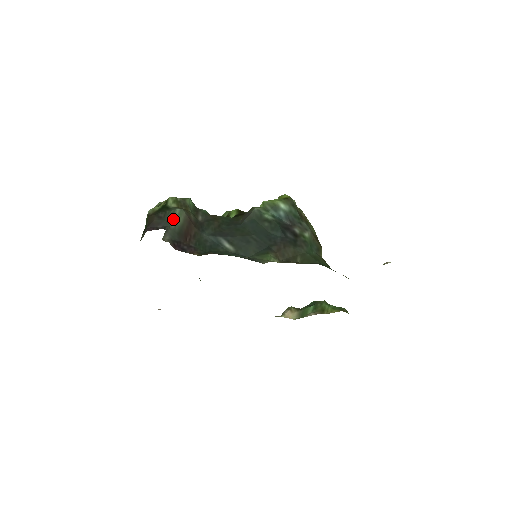
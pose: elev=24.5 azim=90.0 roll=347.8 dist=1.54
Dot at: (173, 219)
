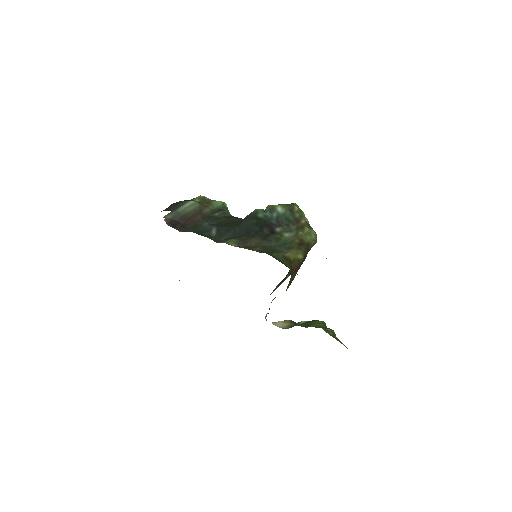
Dot at: (183, 206)
